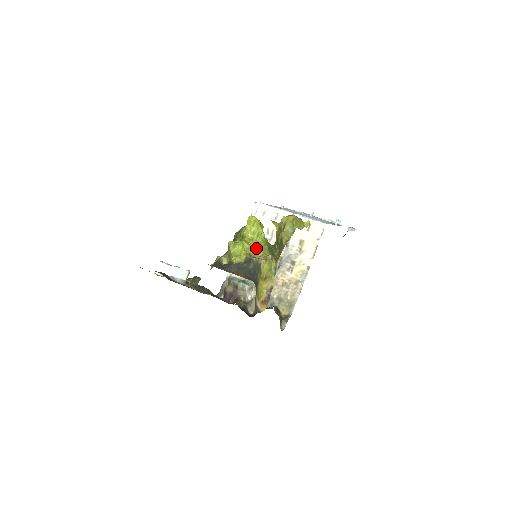
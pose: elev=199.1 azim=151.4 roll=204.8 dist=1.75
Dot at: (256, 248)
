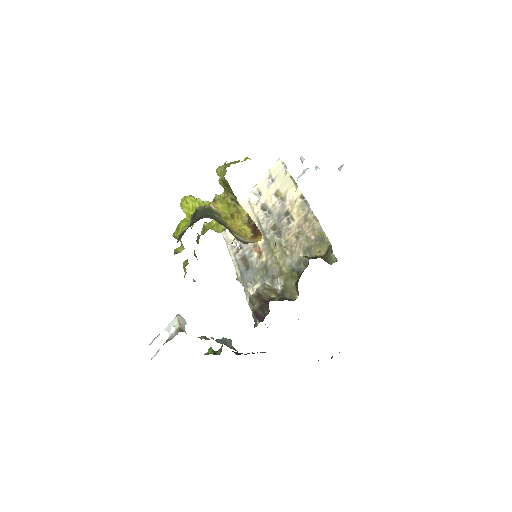
Dot at: occluded
